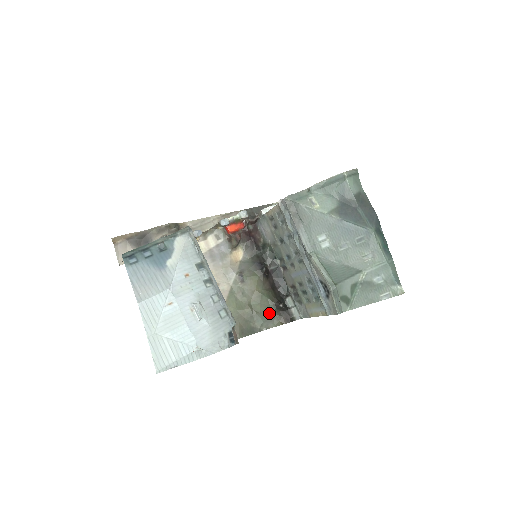
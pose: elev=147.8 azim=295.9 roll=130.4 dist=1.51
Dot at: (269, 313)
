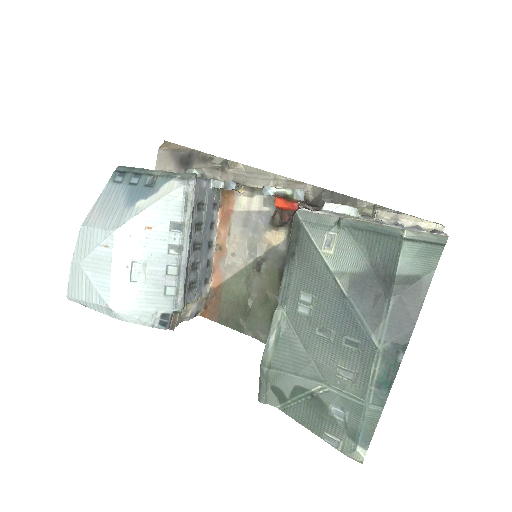
Dot at: (265, 324)
